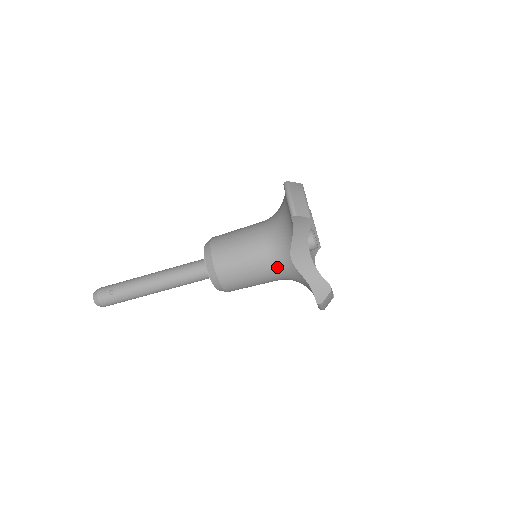
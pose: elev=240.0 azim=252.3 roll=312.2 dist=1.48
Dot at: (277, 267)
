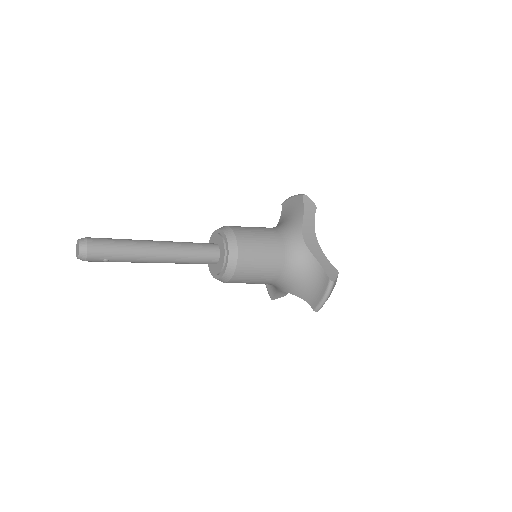
Dot at: occluded
